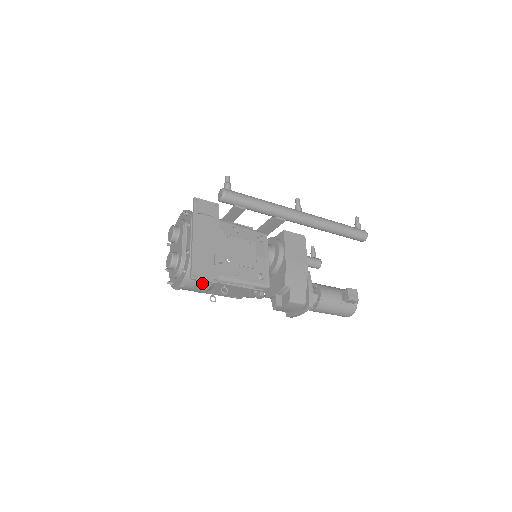
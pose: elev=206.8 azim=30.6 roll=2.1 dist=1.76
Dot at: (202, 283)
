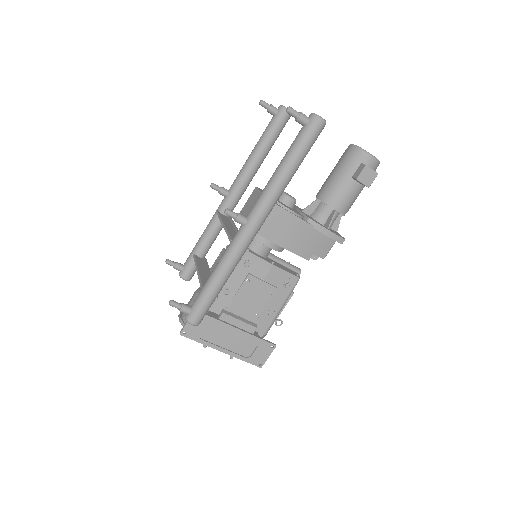
Dot at: occluded
